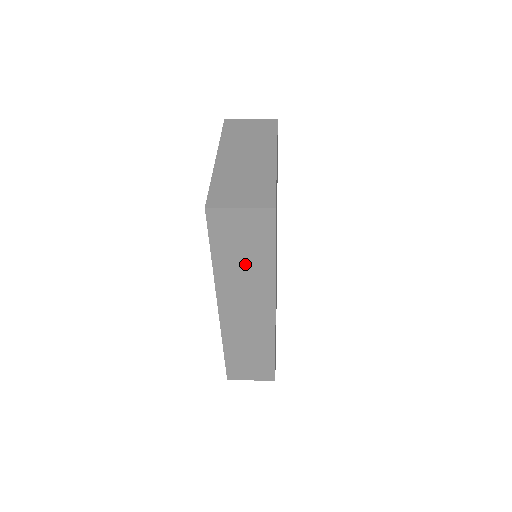
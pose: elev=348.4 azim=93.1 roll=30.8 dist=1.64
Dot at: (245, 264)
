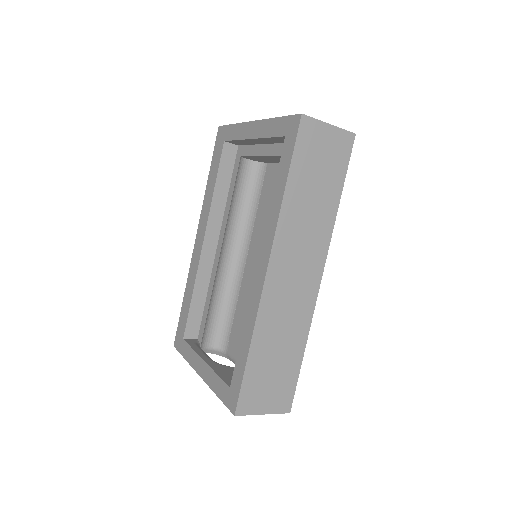
Dot at: (314, 200)
